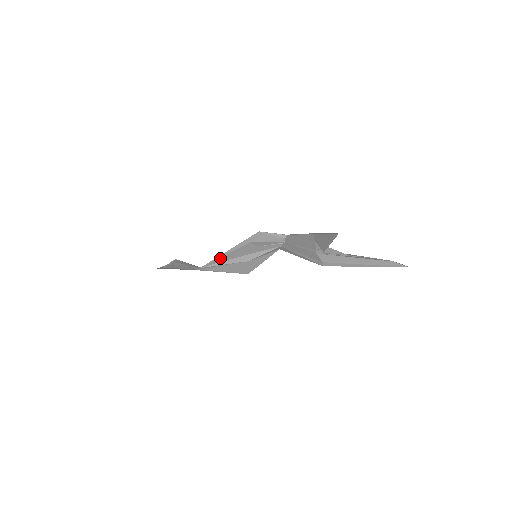
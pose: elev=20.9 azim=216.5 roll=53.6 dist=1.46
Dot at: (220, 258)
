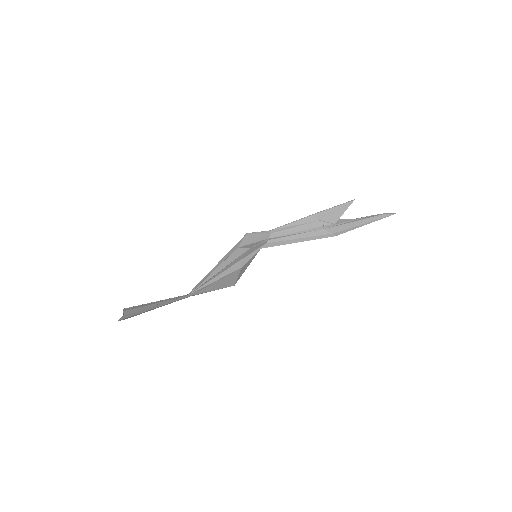
Dot at: (211, 275)
